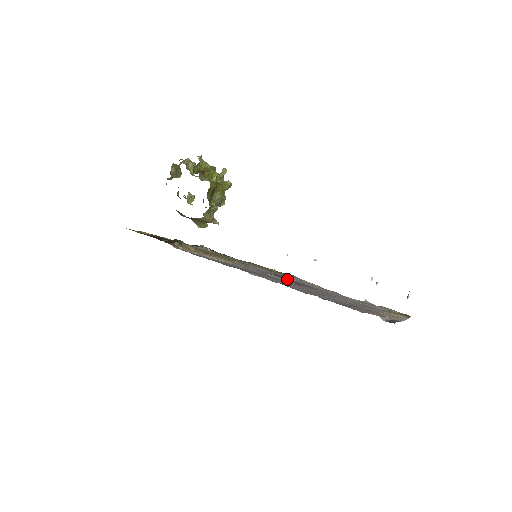
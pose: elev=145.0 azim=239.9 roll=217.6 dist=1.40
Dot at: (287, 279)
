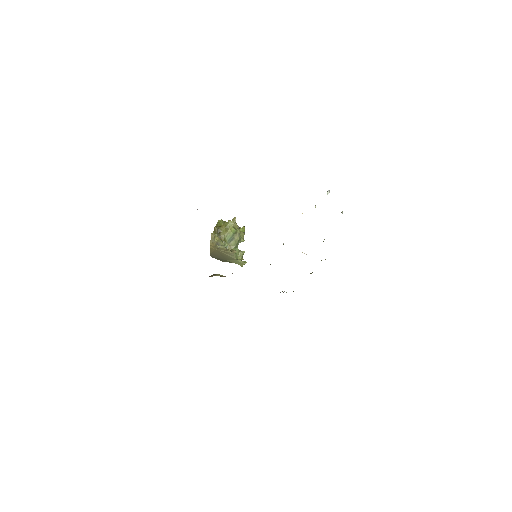
Dot at: occluded
